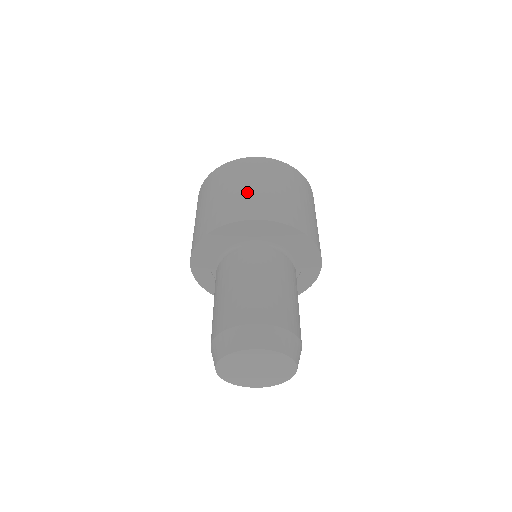
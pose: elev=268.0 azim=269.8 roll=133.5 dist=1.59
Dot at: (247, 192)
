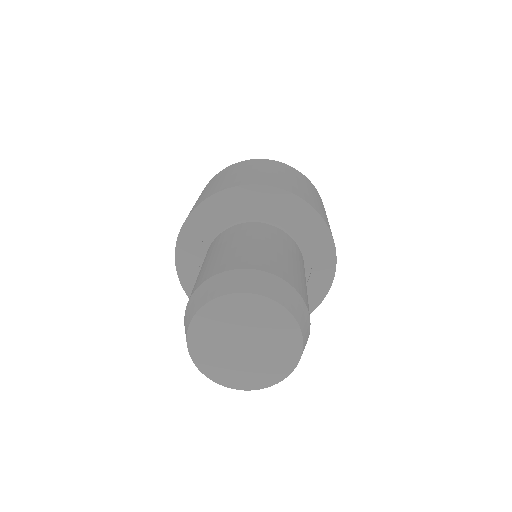
Dot at: (305, 189)
